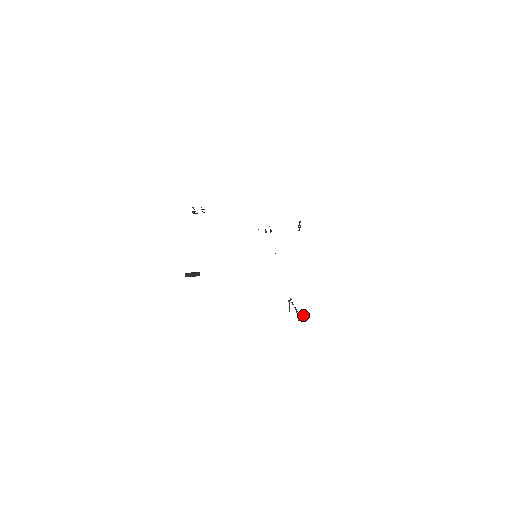
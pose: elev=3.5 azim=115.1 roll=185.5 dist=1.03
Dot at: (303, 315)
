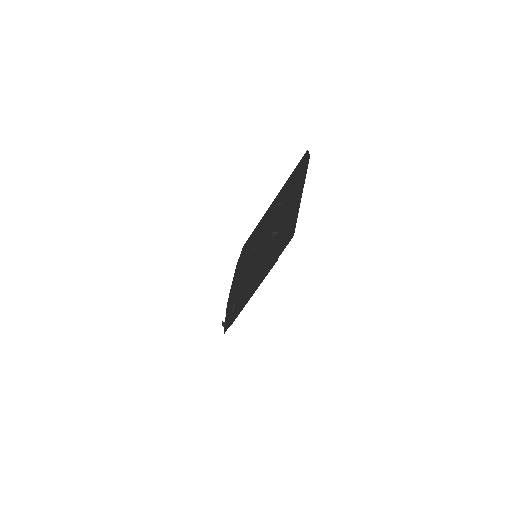
Dot at: (226, 323)
